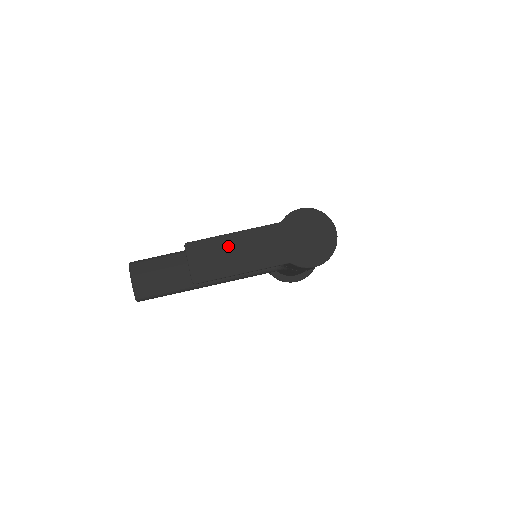
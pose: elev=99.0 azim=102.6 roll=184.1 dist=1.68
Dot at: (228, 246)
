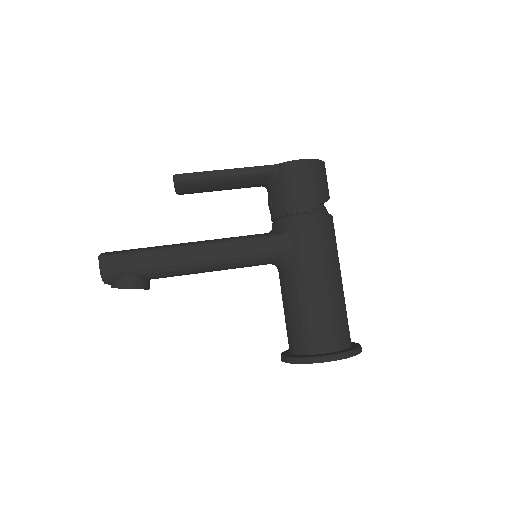
Dot at: occluded
